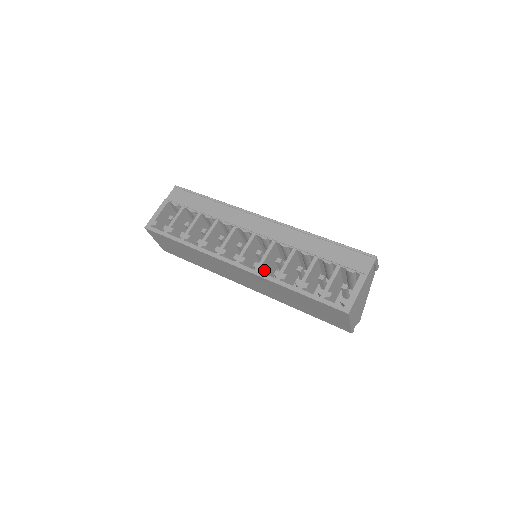
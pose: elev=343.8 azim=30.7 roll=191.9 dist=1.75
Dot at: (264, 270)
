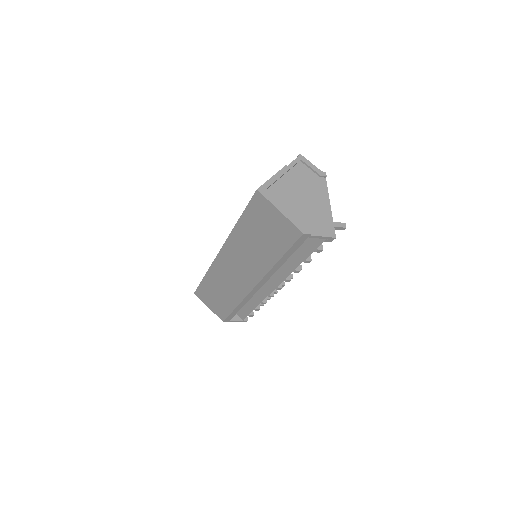
Dot at: occluded
